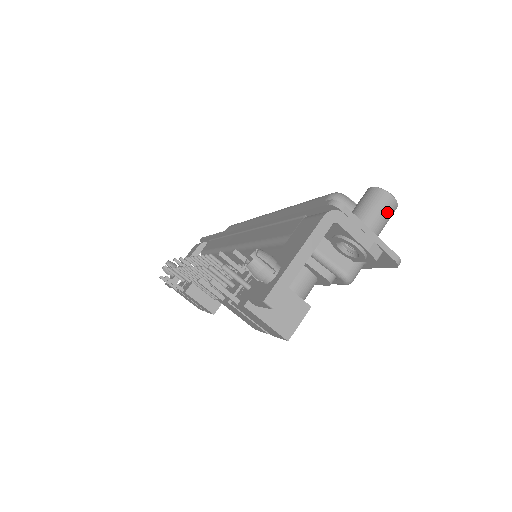
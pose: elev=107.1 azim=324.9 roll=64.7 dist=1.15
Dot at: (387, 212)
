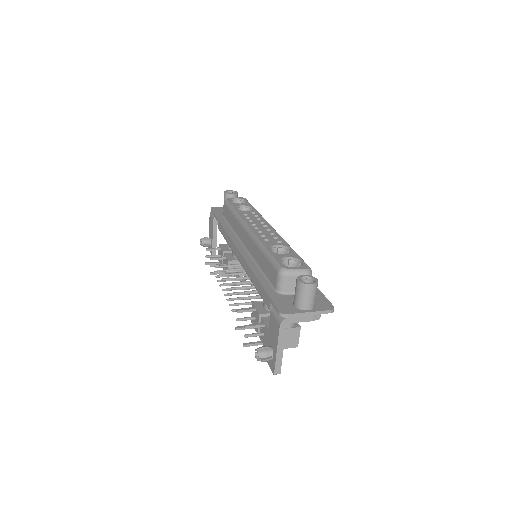
Dot at: (313, 294)
